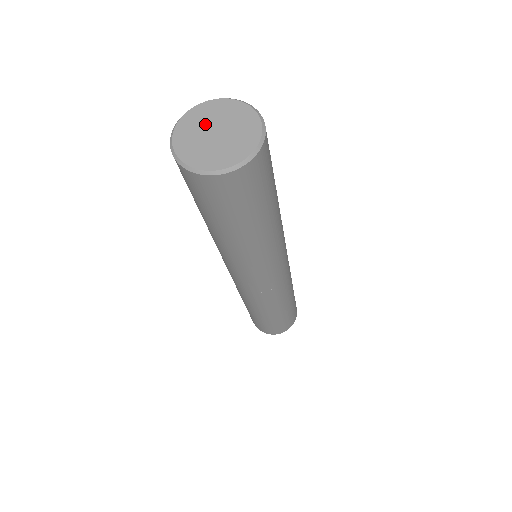
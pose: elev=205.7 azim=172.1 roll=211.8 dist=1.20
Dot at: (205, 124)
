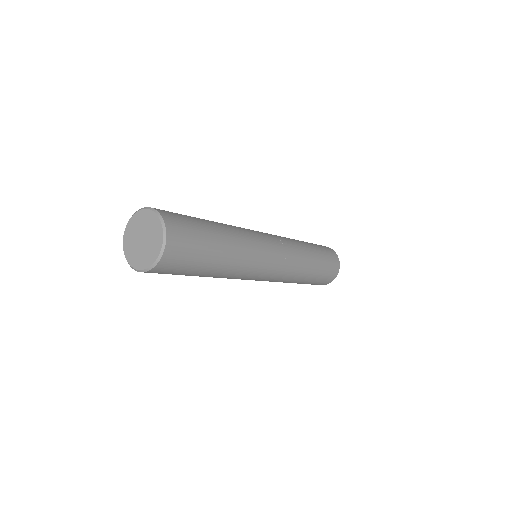
Dot at: (134, 241)
